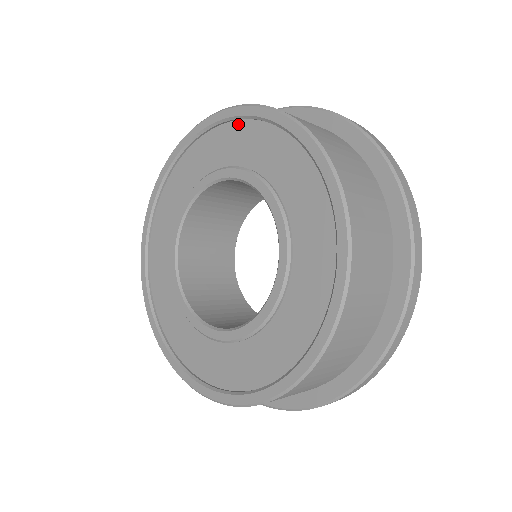
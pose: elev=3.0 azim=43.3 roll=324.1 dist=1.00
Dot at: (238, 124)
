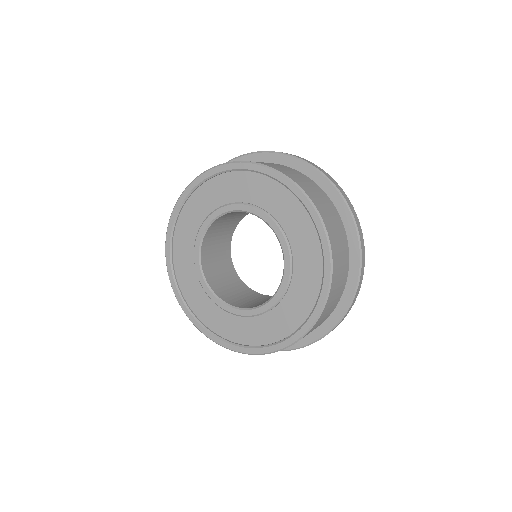
Dot at: (254, 175)
